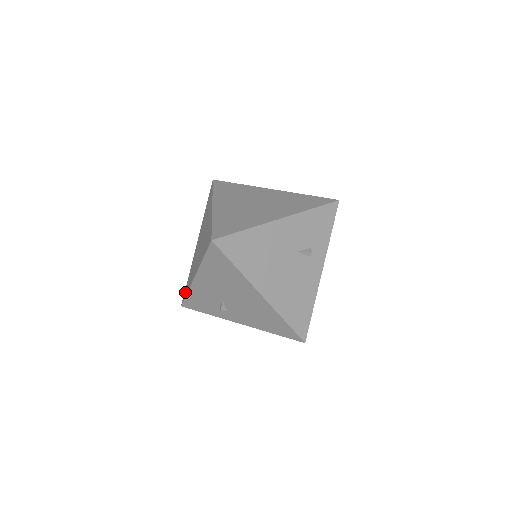
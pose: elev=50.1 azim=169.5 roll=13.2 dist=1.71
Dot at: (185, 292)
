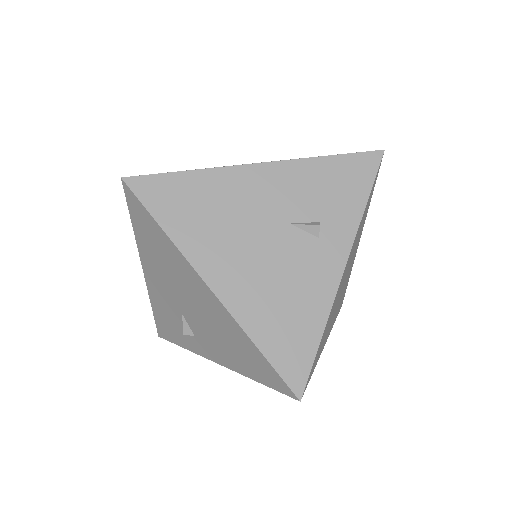
Dot at: occluded
